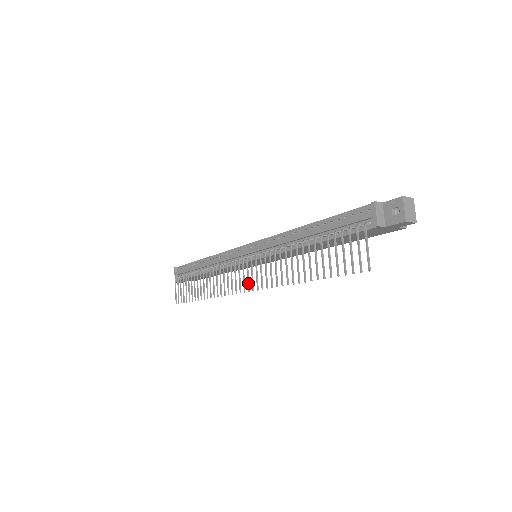
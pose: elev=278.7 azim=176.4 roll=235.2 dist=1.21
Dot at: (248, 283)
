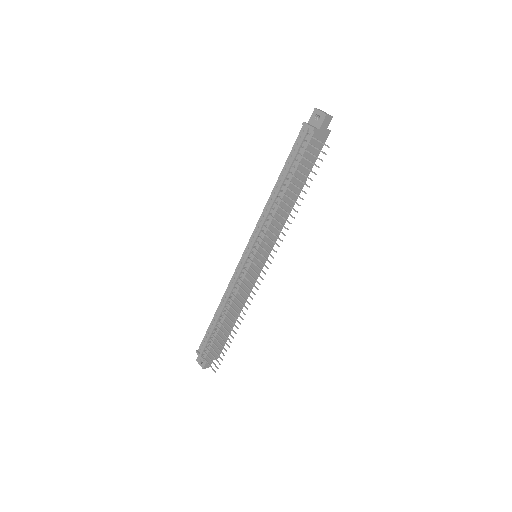
Dot at: (264, 265)
